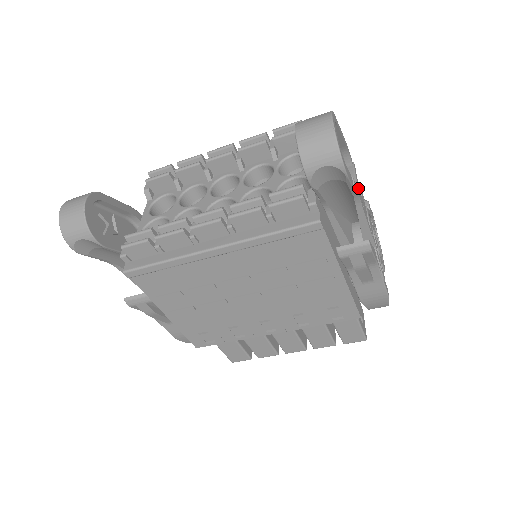
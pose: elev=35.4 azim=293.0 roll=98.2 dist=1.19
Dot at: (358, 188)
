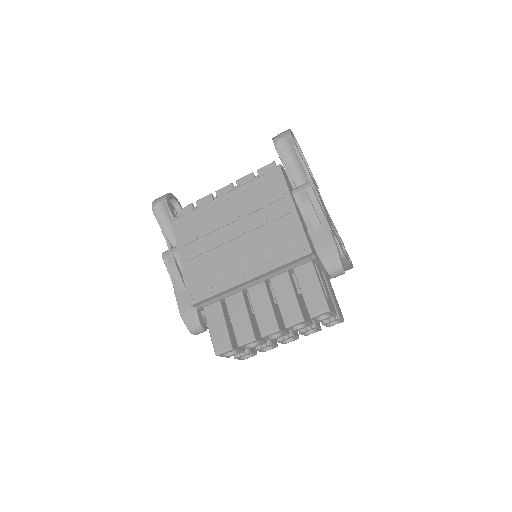
Dot at: (312, 177)
